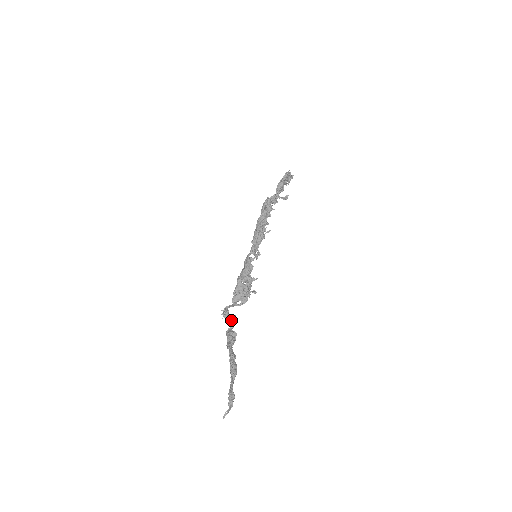
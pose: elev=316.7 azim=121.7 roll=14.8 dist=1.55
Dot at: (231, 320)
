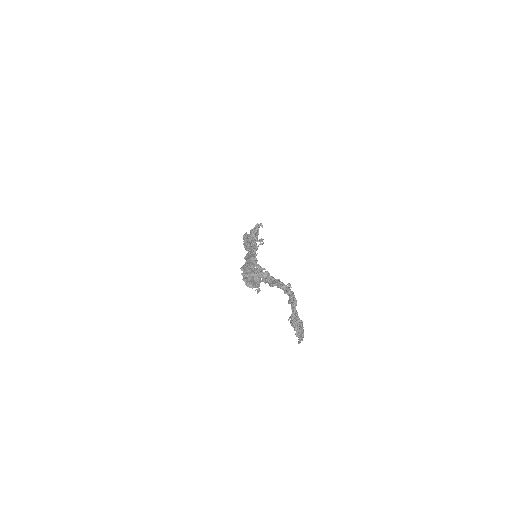
Dot at: (262, 273)
